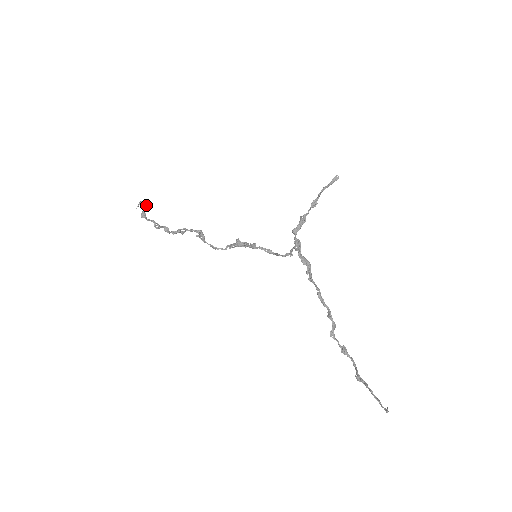
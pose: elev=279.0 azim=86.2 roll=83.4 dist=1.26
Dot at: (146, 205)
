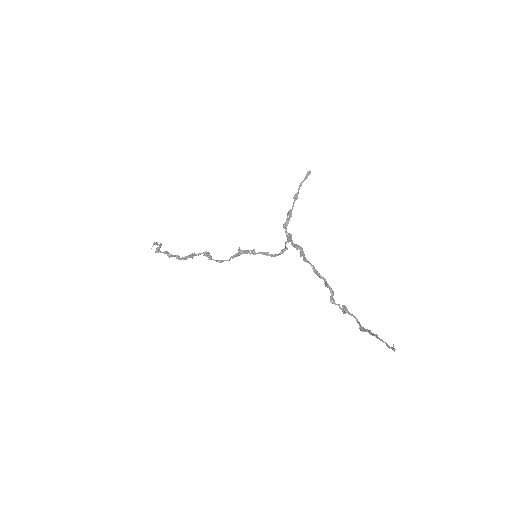
Dot at: (159, 244)
